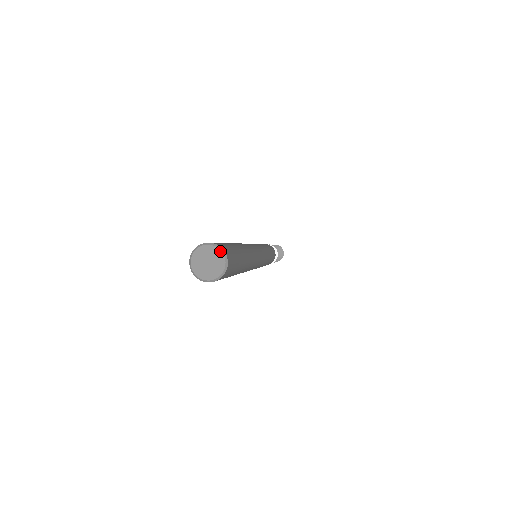
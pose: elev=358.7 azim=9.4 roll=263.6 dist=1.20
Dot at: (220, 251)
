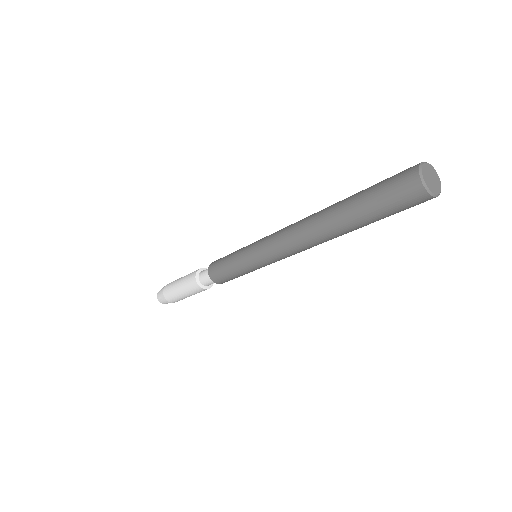
Dot at: occluded
